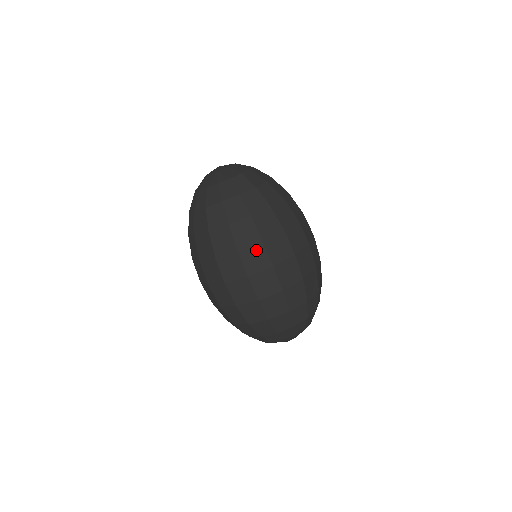
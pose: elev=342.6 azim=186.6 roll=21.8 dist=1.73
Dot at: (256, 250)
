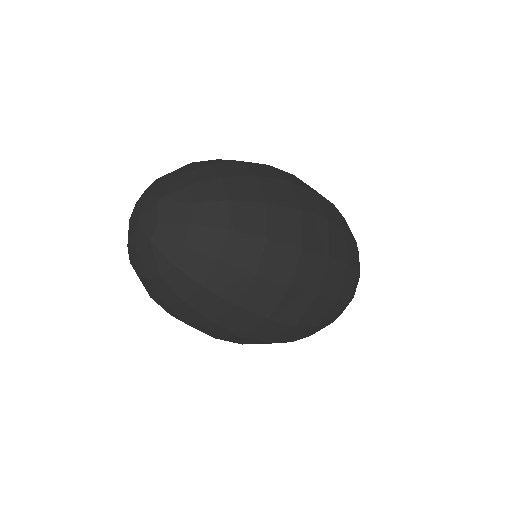
Dot at: (289, 300)
